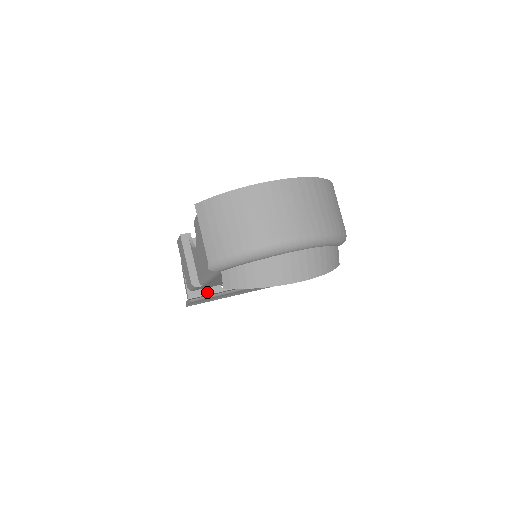
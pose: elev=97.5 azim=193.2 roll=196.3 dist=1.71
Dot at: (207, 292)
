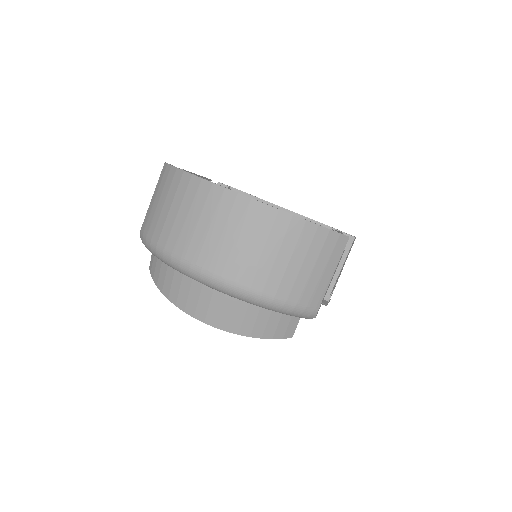
Dot at: occluded
